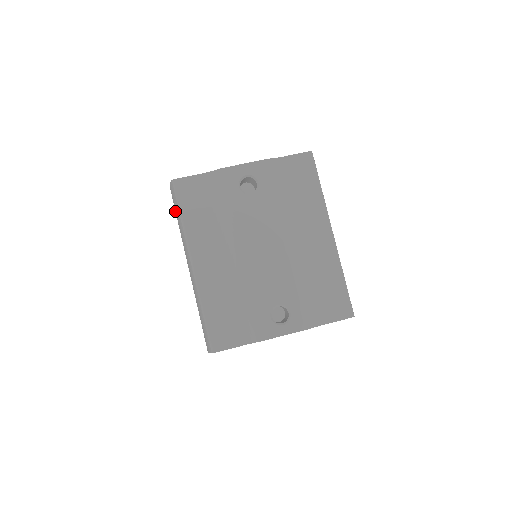
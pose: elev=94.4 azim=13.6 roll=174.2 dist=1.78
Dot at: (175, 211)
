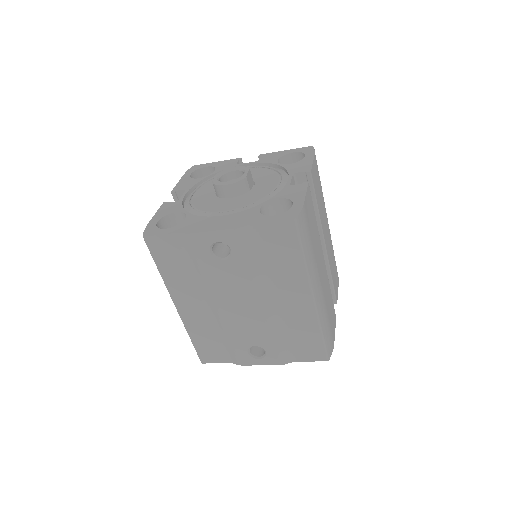
Dot at: occluded
